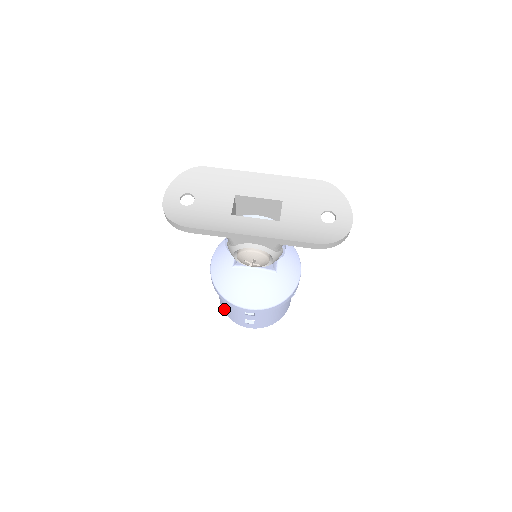
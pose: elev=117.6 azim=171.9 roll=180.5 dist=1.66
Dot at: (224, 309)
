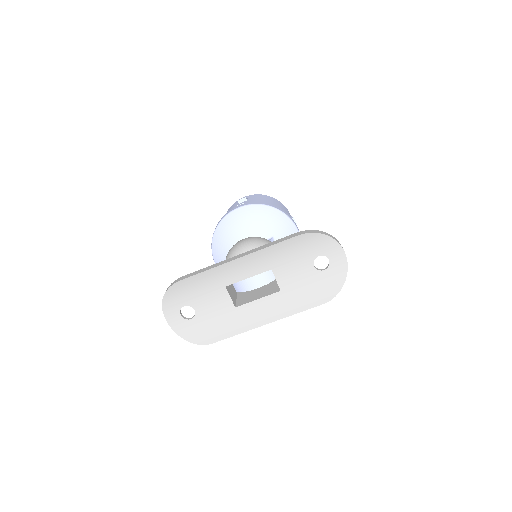
Dot at: occluded
